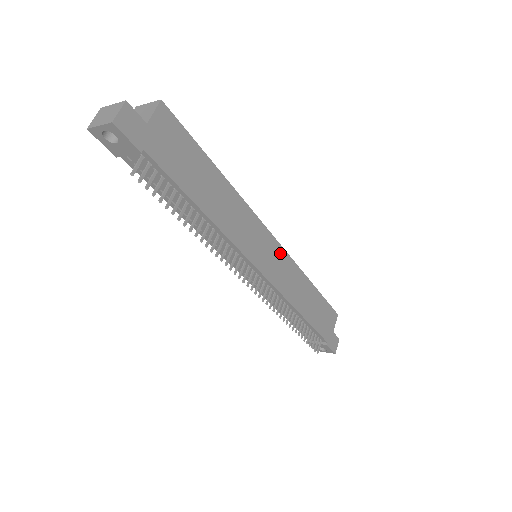
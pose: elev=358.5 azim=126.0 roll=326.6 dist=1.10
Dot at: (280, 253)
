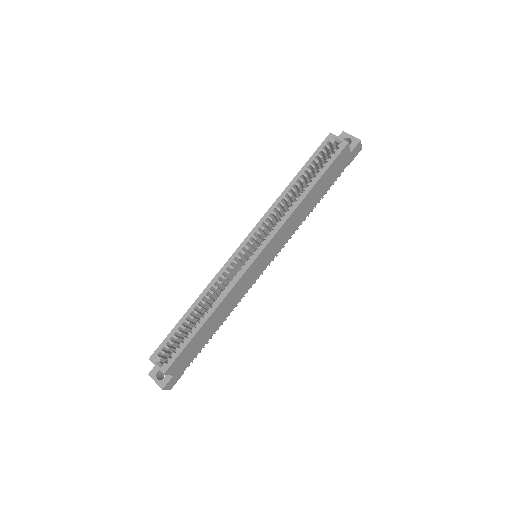
Dot at: (269, 245)
